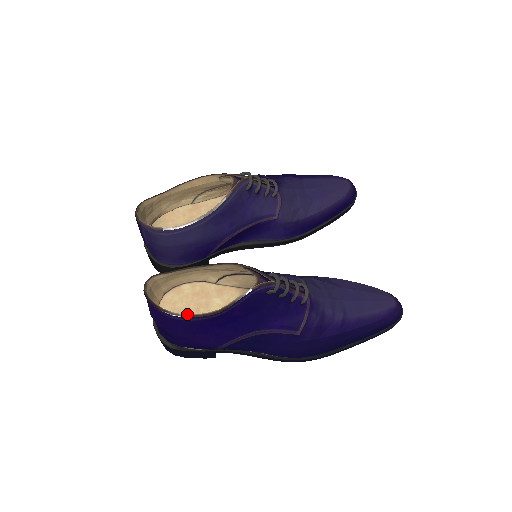
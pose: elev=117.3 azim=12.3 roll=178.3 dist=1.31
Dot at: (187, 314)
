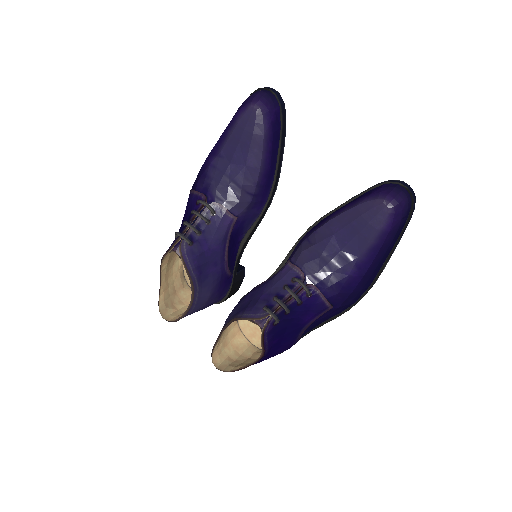
Dot at: (251, 363)
